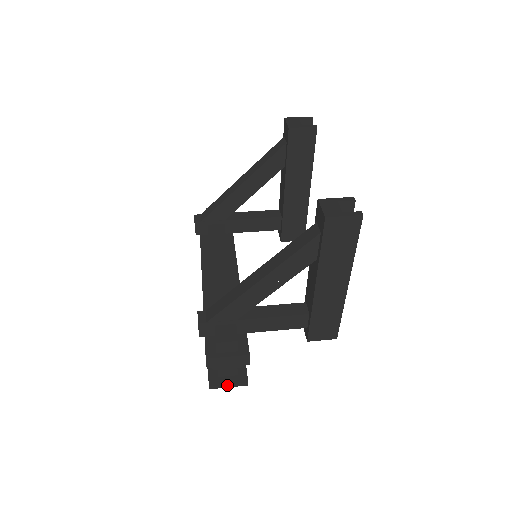
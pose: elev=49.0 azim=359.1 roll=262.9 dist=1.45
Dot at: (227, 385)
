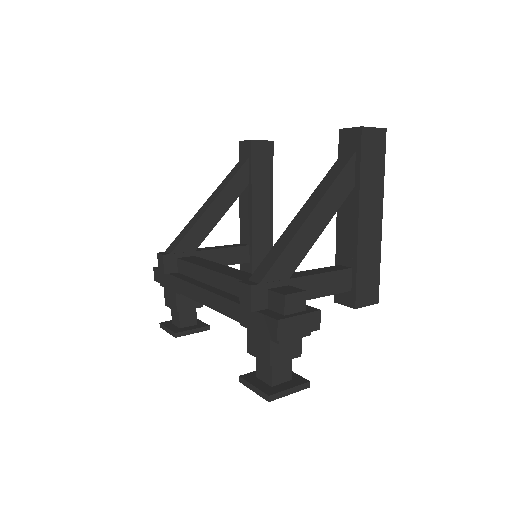
Dot at: (288, 390)
